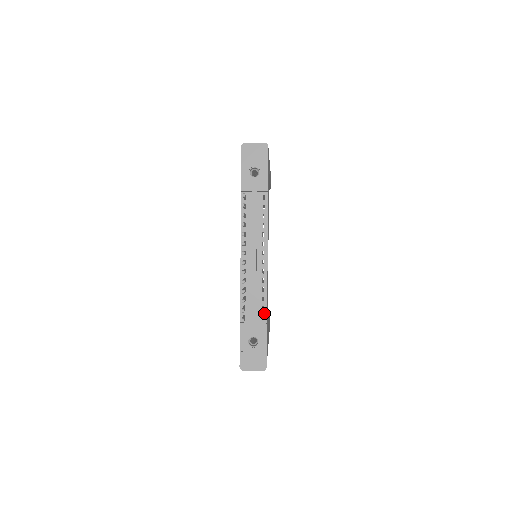
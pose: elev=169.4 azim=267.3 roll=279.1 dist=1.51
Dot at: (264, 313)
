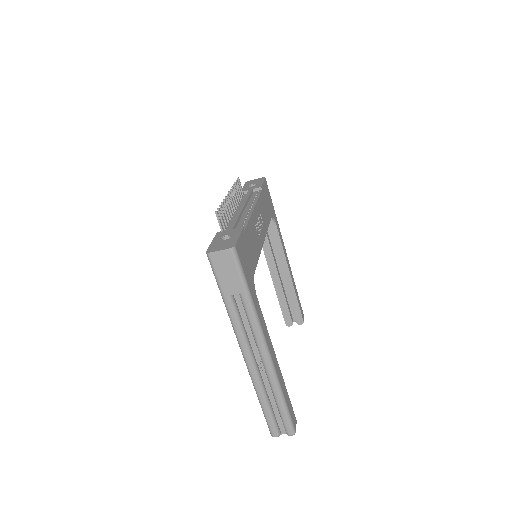
Dot at: occluded
